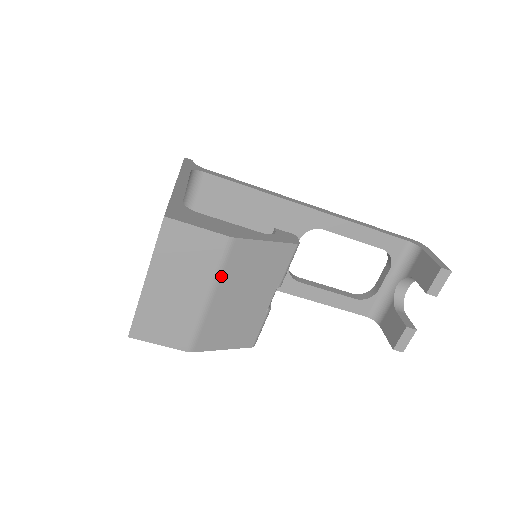
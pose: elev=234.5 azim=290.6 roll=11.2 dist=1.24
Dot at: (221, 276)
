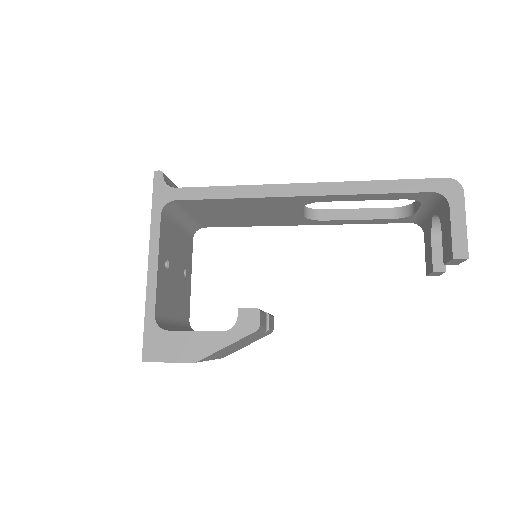
Dot at: (207, 360)
